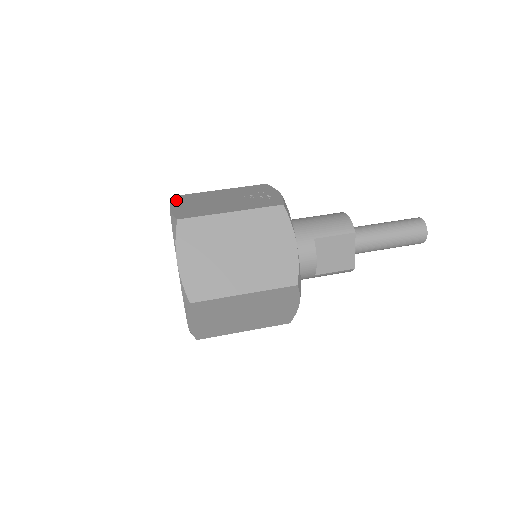
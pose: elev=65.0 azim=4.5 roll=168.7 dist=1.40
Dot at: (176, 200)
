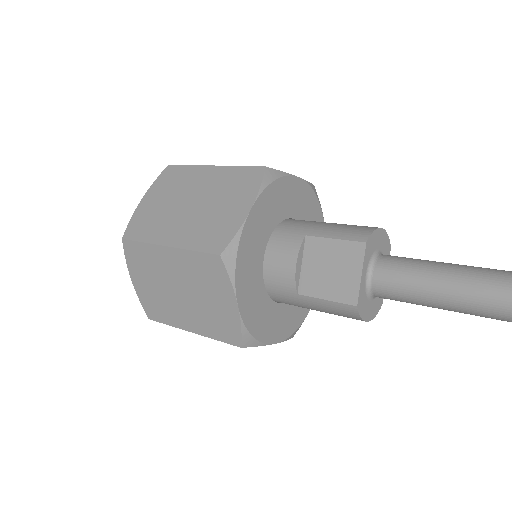
Dot at: occluded
